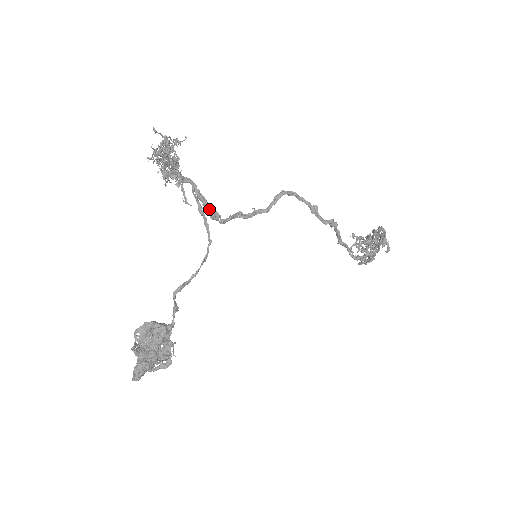
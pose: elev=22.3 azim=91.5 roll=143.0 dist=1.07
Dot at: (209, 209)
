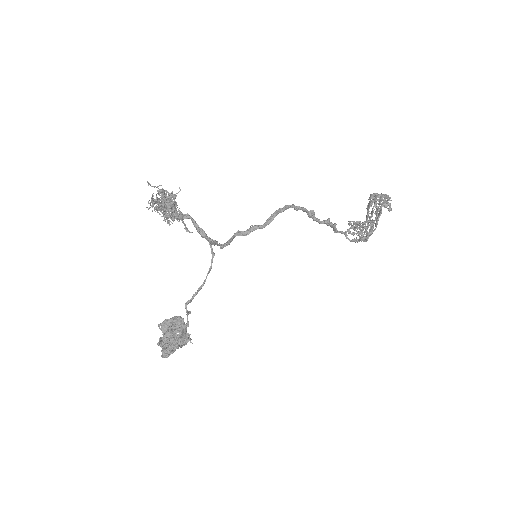
Dot at: (209, 241)
